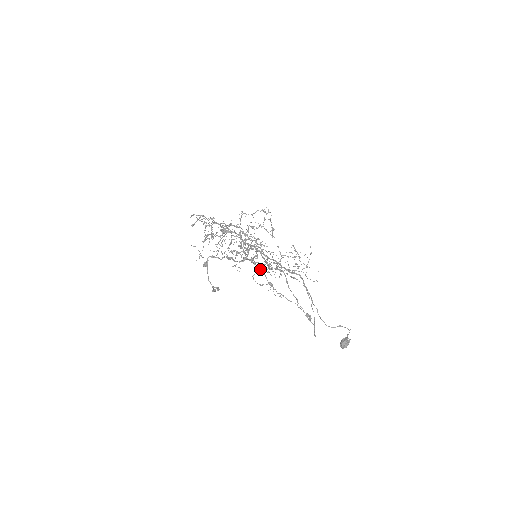
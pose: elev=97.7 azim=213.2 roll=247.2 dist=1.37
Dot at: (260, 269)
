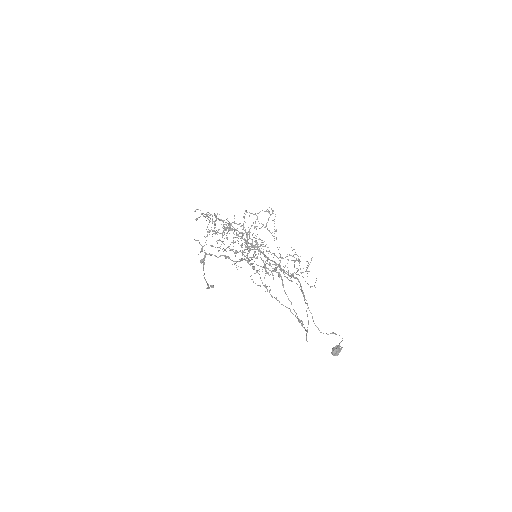
Dot at: occluded
